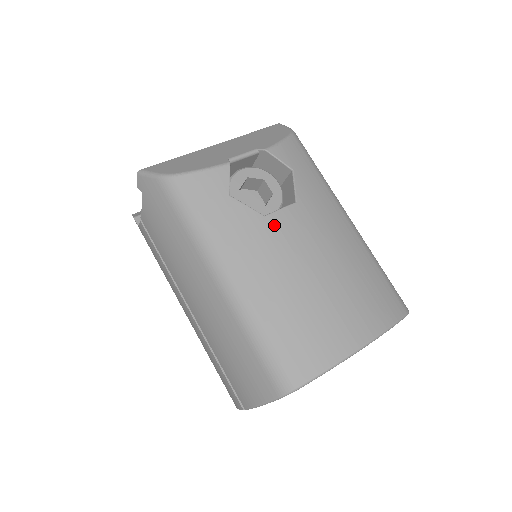
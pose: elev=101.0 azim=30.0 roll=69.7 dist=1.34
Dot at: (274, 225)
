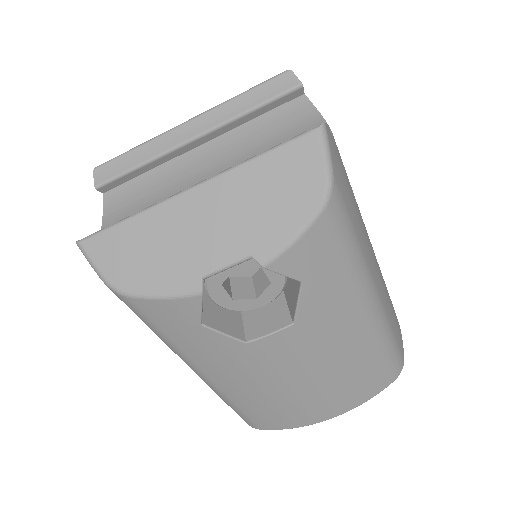
Dot at: (257, 350)
